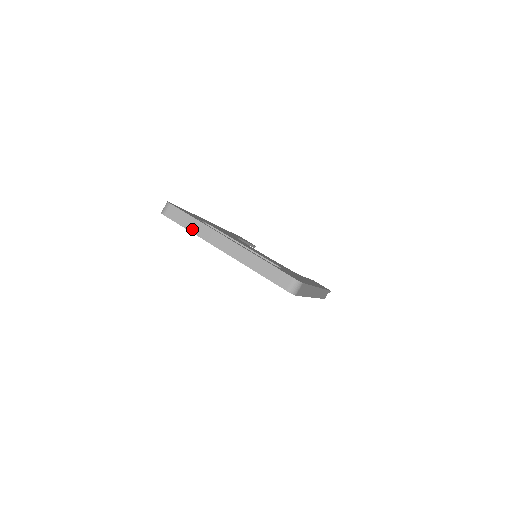
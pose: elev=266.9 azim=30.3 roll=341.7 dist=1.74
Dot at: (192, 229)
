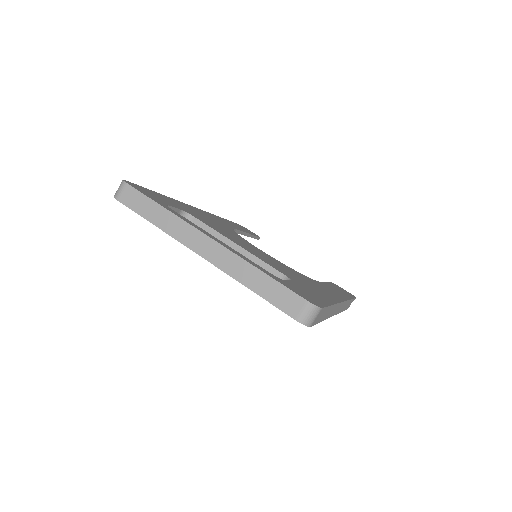
Dot at: (156, 221)
